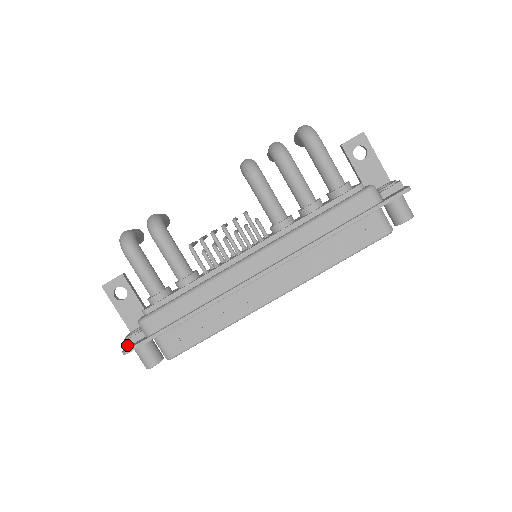
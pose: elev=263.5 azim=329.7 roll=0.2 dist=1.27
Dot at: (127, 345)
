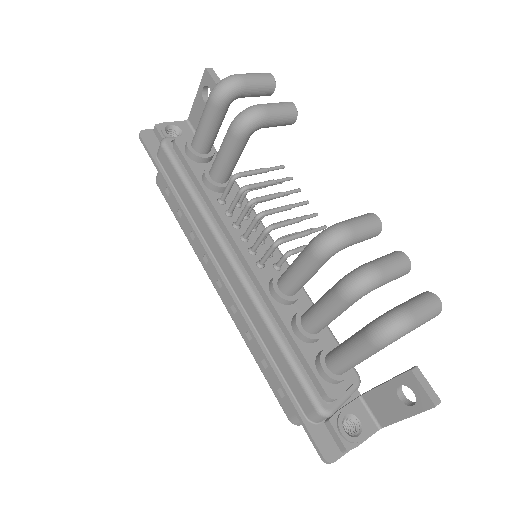
Dot at: (154, 130)
